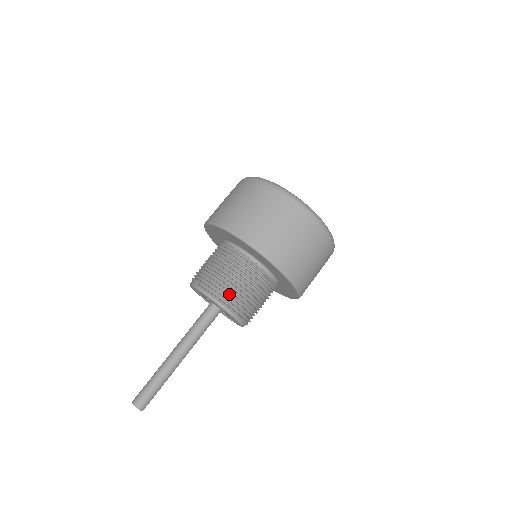
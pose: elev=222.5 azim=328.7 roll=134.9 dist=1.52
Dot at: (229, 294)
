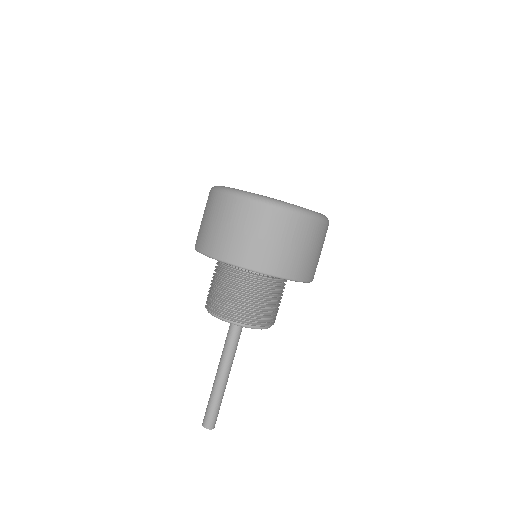
Dot at: (225, 306)
